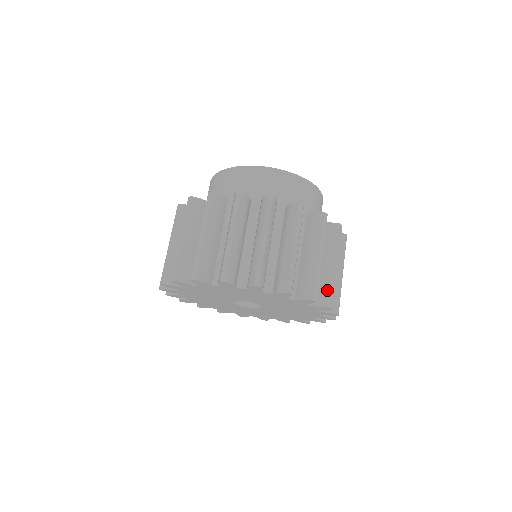
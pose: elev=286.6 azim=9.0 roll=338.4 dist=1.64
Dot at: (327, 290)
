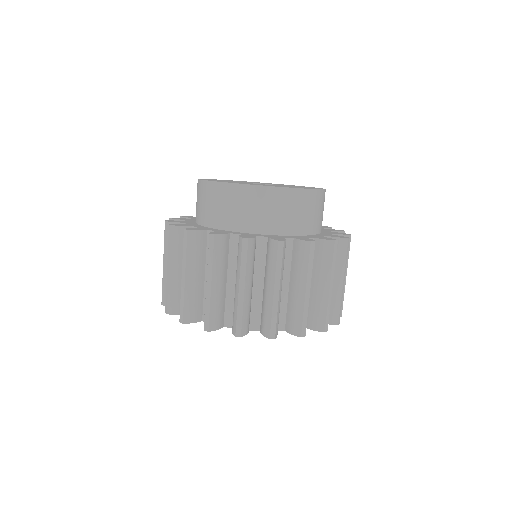
Dot at: occluded
